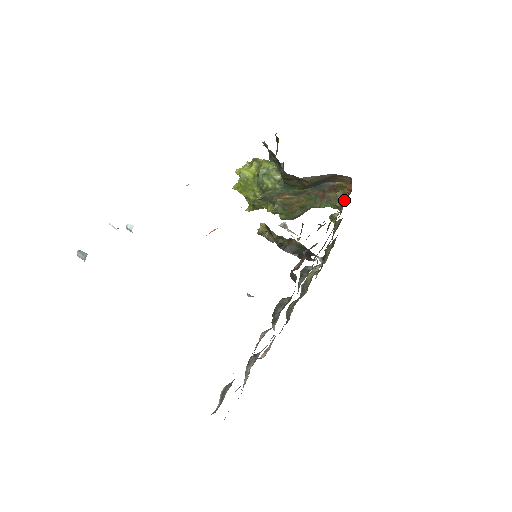
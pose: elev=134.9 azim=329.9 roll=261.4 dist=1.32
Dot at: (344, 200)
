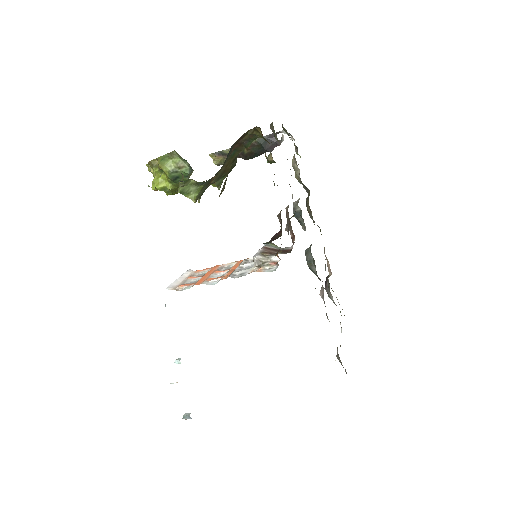
Dot at: (267, 160)
